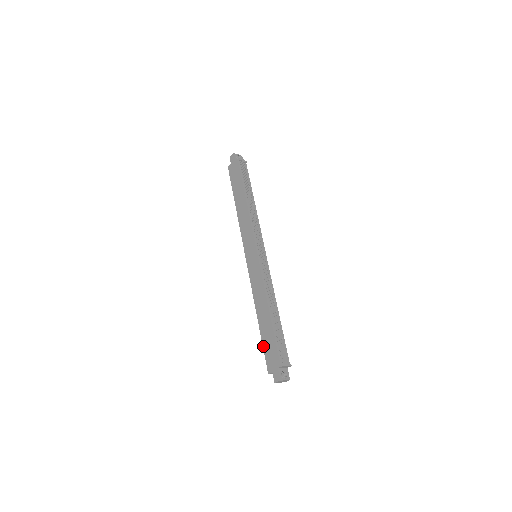
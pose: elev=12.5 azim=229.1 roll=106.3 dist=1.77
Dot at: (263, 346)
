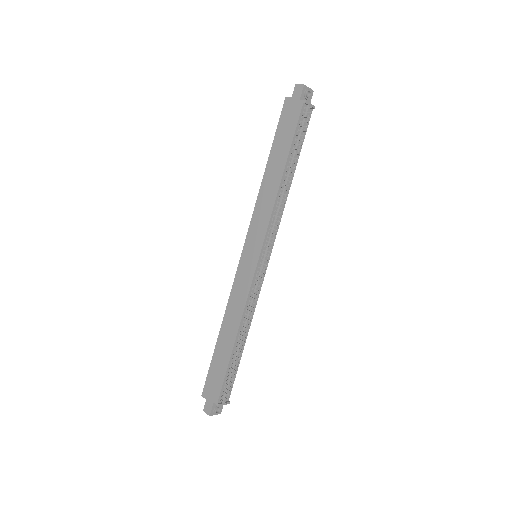
Dot at: (210, 365)
